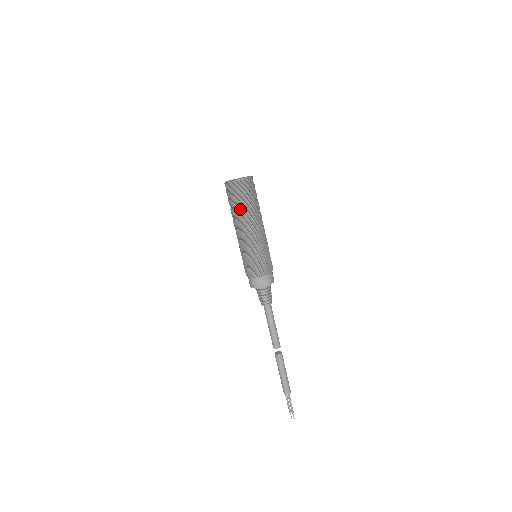
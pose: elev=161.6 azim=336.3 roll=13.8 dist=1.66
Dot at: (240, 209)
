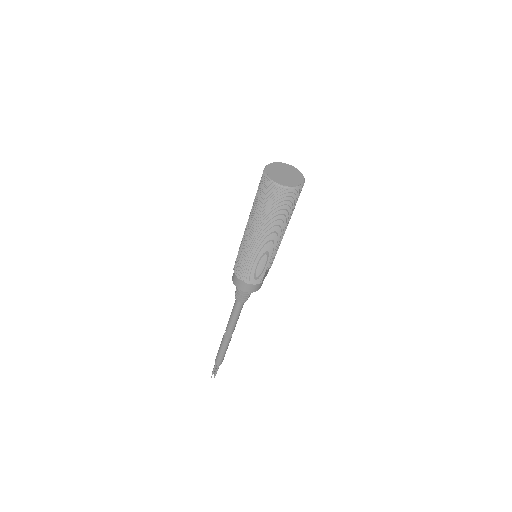
Dot at: (268, 216)
